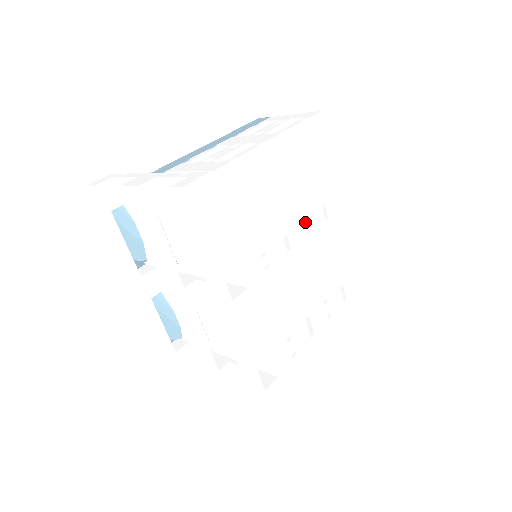
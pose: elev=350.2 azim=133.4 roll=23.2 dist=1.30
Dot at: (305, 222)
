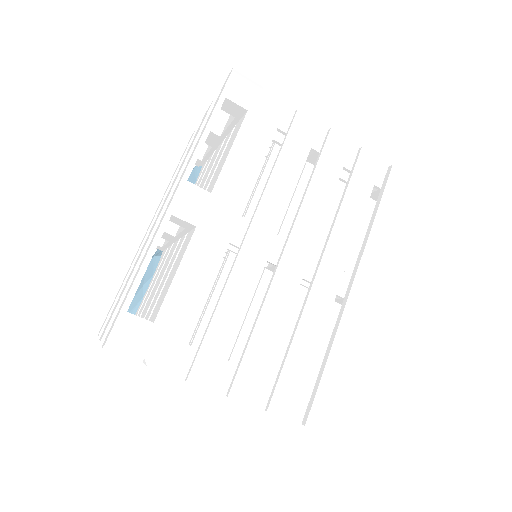
Dot at: occluded
